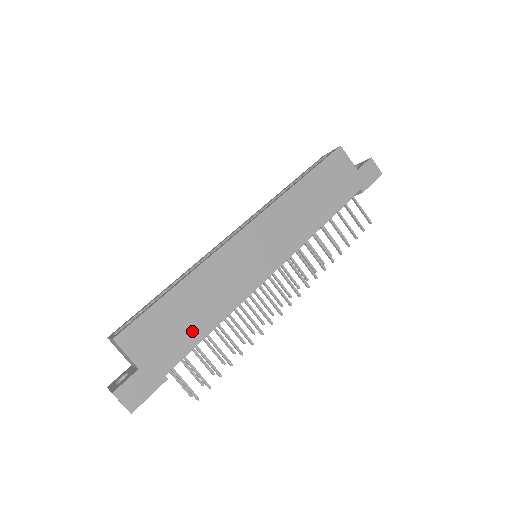
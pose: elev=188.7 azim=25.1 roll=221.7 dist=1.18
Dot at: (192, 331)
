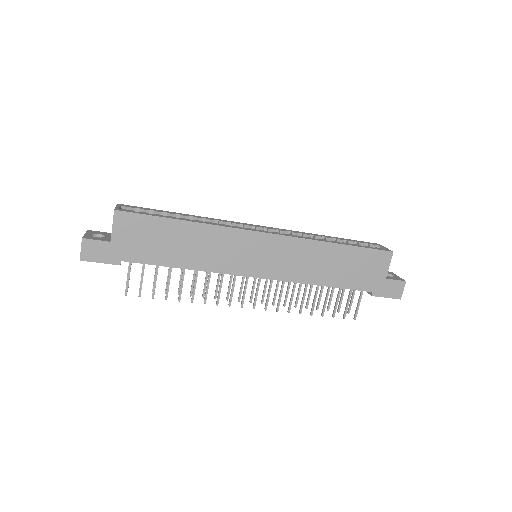
Dot at: (164, 255)
